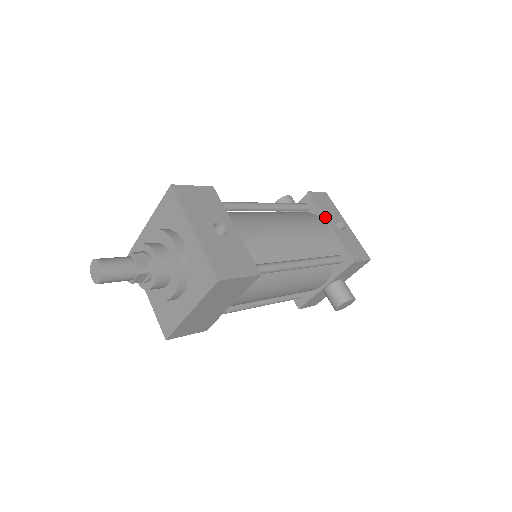
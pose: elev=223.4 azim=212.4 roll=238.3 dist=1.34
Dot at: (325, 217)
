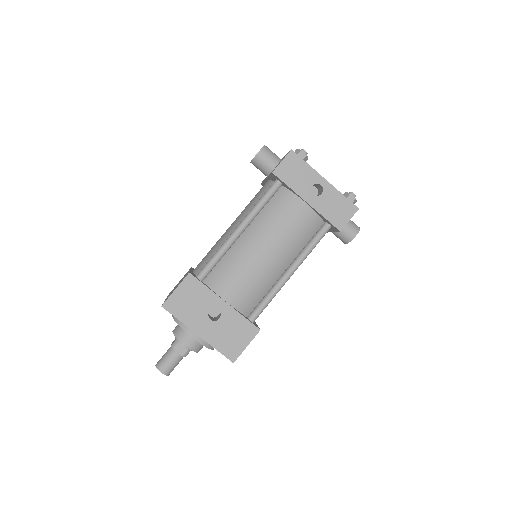
Dot at: (298, 196)
